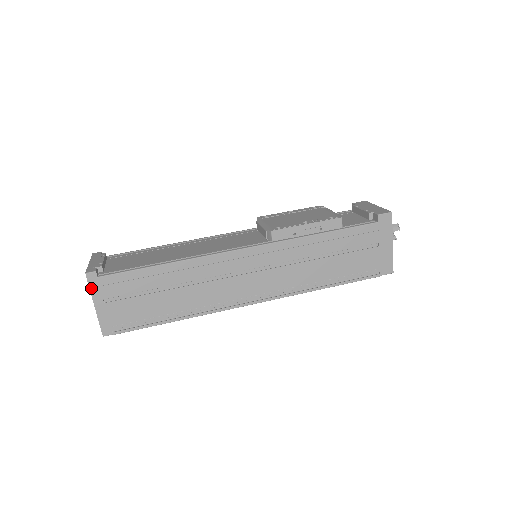
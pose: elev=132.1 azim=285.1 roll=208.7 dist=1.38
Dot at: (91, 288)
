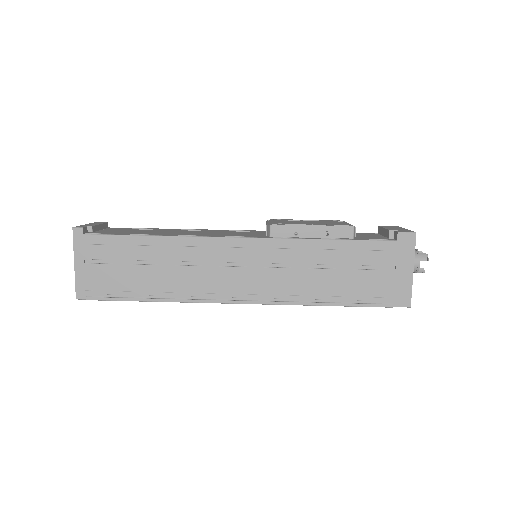
Dot at: (75, 244)
